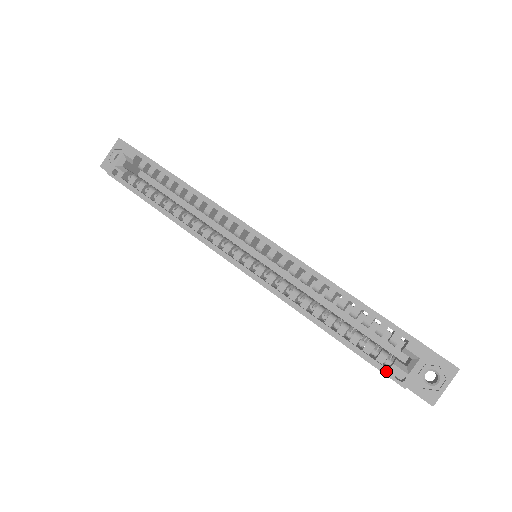
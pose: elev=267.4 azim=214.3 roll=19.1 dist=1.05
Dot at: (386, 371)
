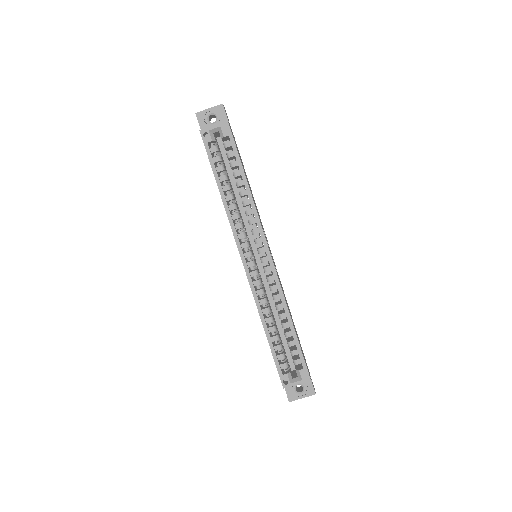
Dot at: (281, 374)
